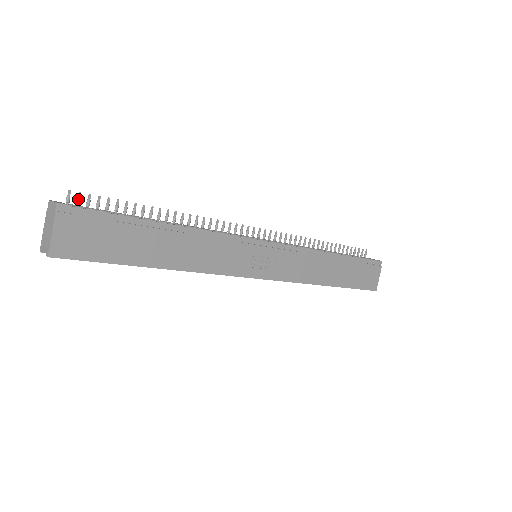
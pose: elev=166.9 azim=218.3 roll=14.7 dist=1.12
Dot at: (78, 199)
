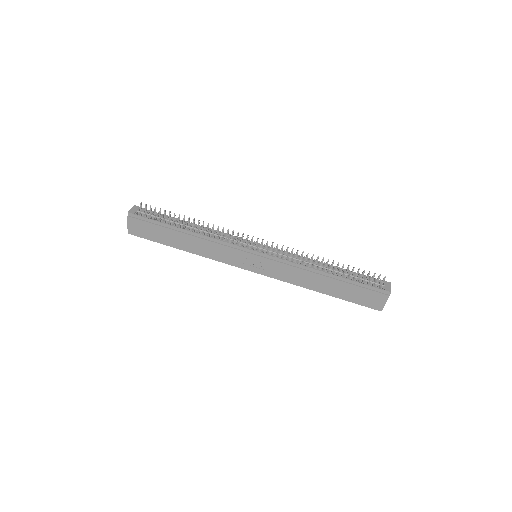
Dot at: (145, 207)
